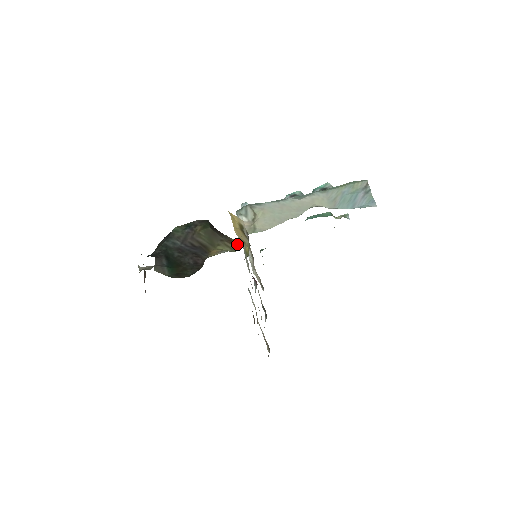
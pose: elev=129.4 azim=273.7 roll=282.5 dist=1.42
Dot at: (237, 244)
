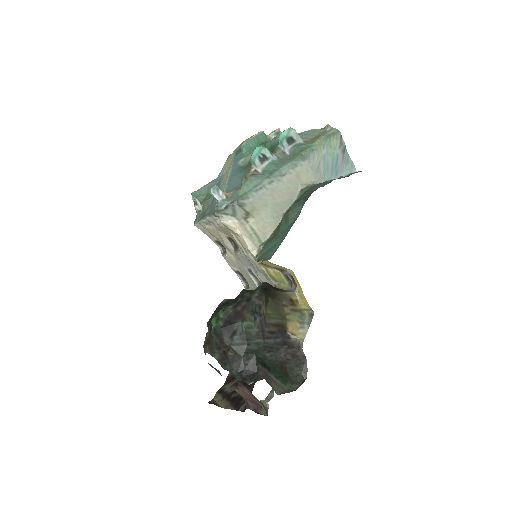
Dot at: (299, 301)
